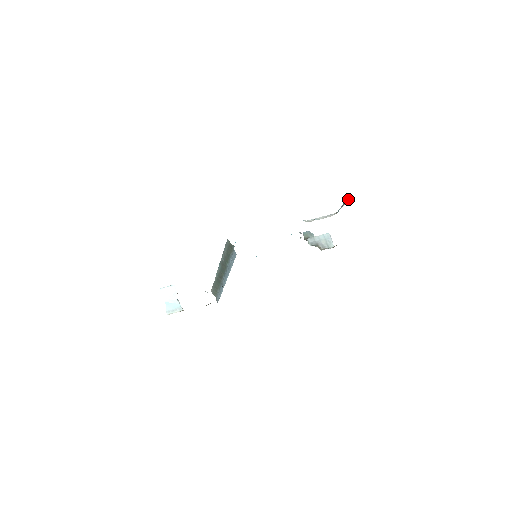
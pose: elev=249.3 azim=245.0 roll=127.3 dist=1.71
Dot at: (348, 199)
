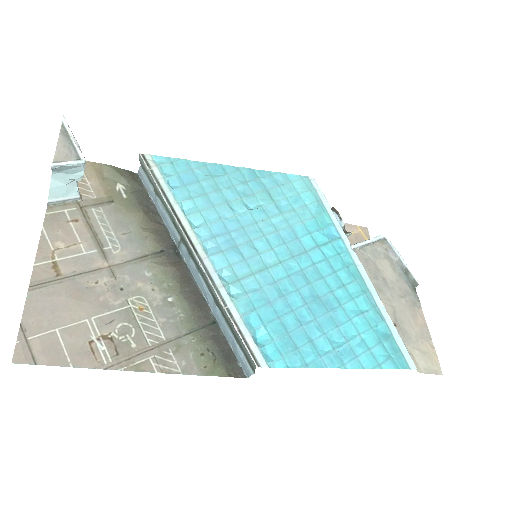
Dot at: (411, 277)
